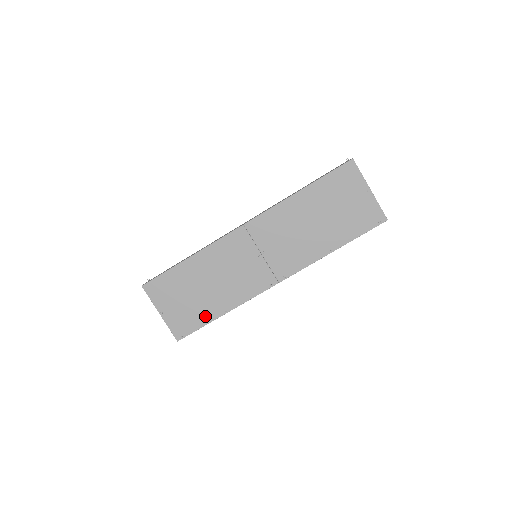
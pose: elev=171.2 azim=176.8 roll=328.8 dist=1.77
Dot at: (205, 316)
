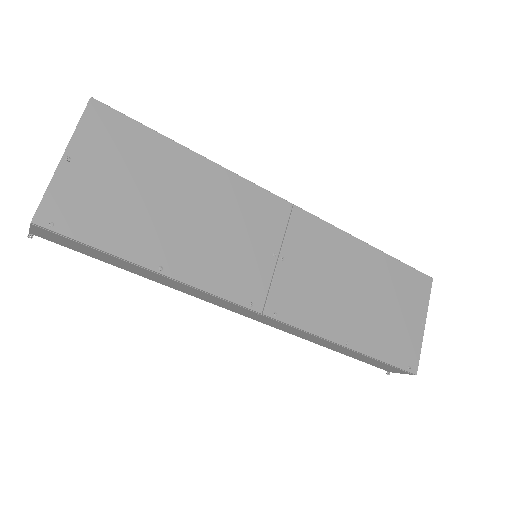
Dot at: (124, 240)
